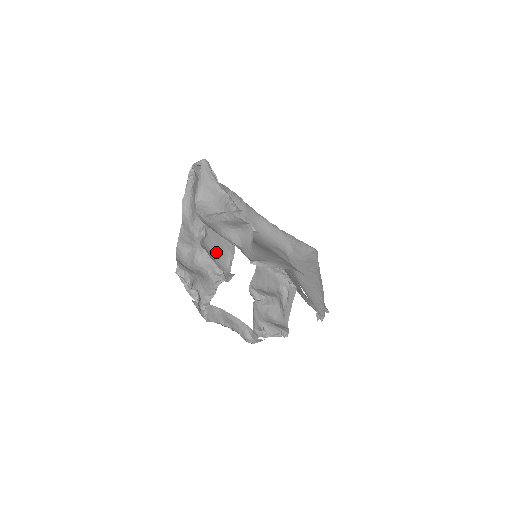
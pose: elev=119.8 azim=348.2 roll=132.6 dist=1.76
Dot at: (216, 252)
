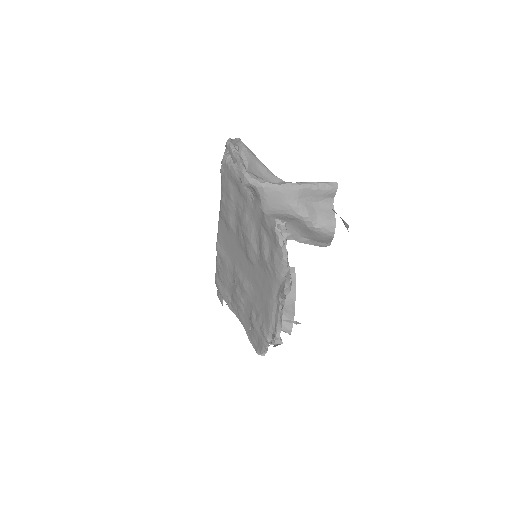
Dot at: occluded
